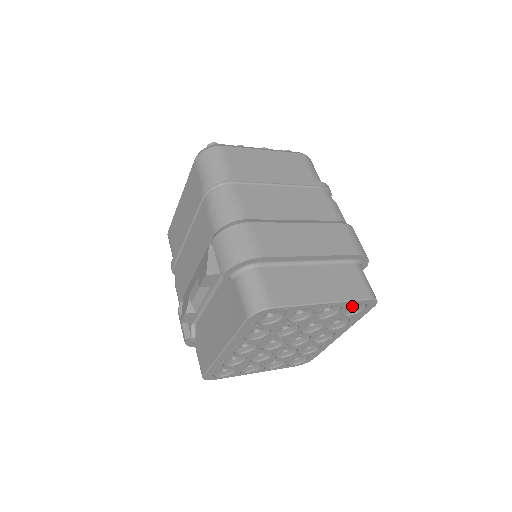
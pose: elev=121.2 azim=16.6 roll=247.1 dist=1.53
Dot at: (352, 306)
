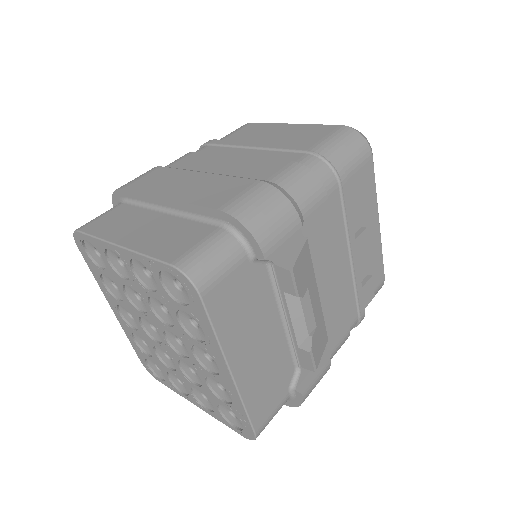
Dot at: occluded
